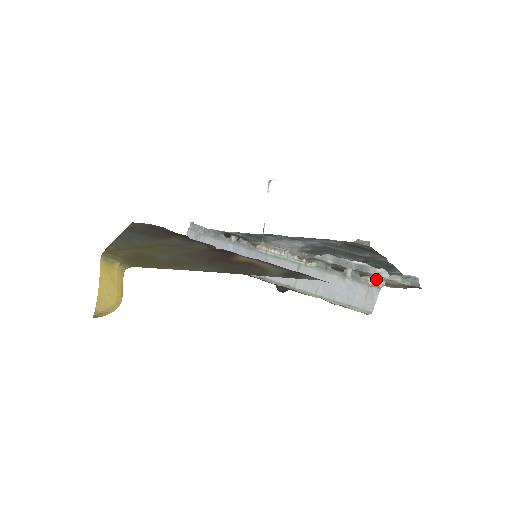
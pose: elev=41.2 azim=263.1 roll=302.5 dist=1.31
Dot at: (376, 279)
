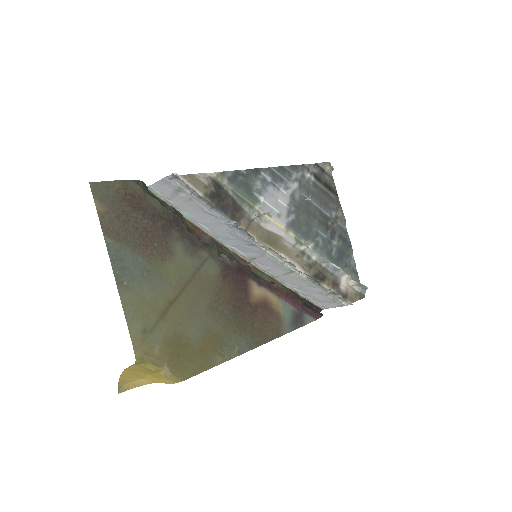
Dot at: (346, 301)
